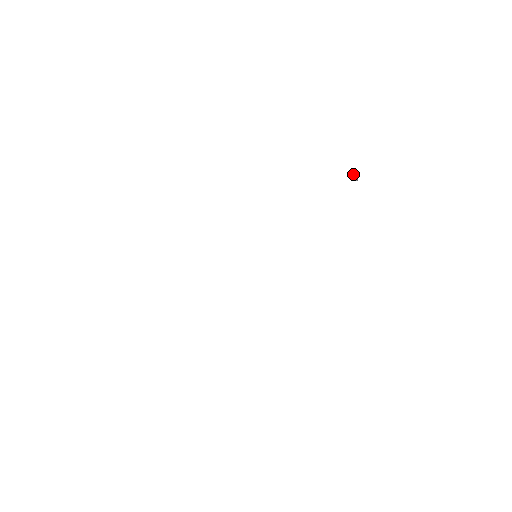
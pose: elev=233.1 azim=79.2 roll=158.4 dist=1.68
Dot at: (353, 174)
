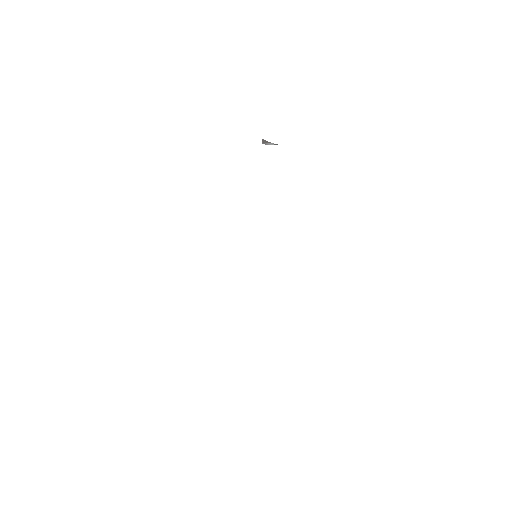
Dot at: (263, 143)
